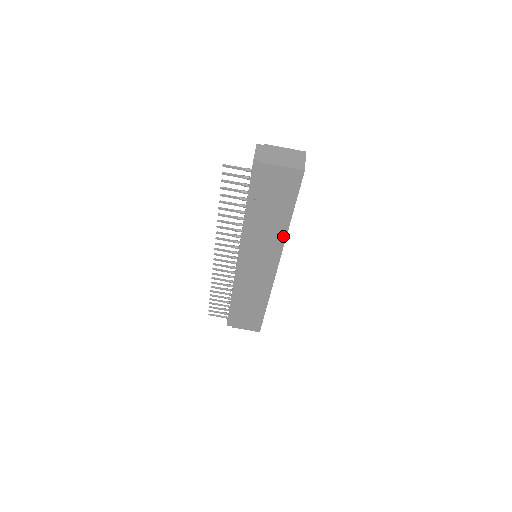
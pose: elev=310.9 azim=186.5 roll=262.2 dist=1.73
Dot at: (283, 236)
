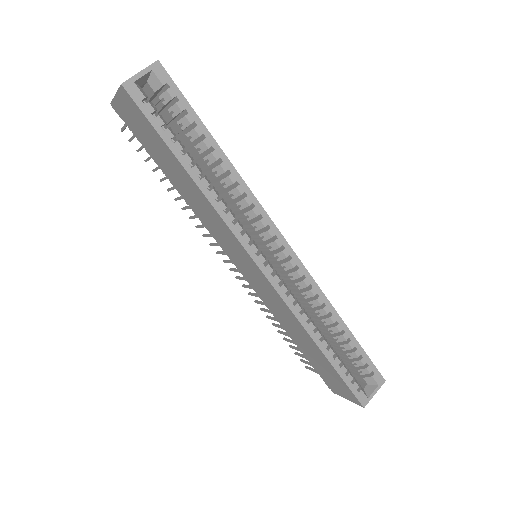
Dot at: (210, 206)
